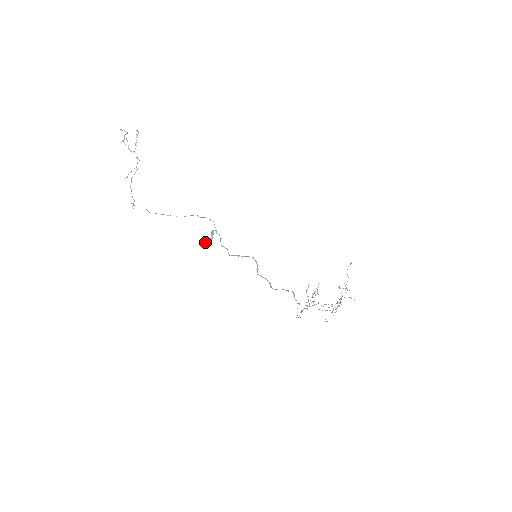
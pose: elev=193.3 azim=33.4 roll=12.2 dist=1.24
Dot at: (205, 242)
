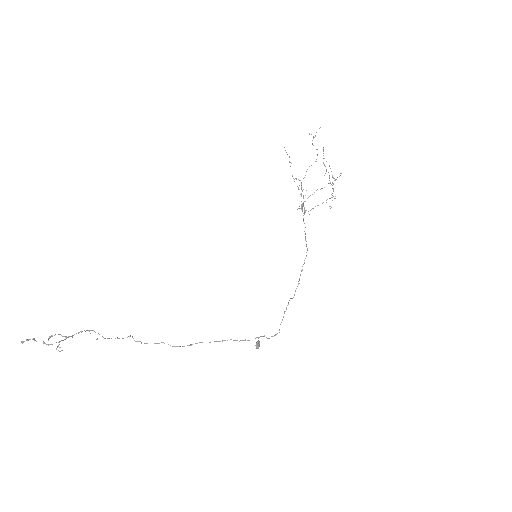
Dot at: (258, 347)
